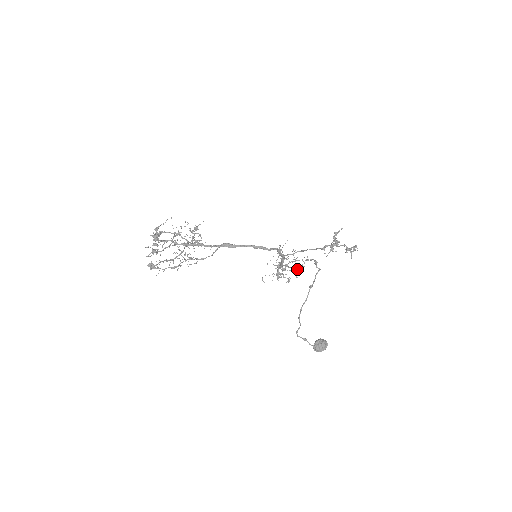
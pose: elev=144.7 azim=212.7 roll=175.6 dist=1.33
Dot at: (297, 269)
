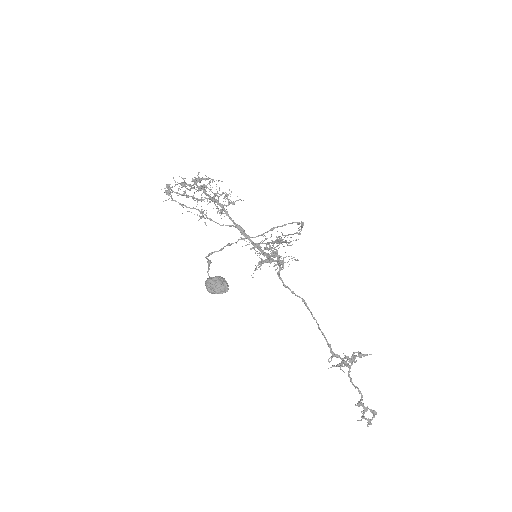
Dot at: occluded
